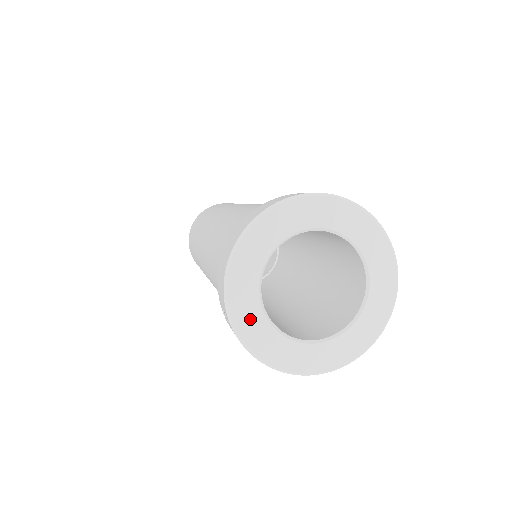
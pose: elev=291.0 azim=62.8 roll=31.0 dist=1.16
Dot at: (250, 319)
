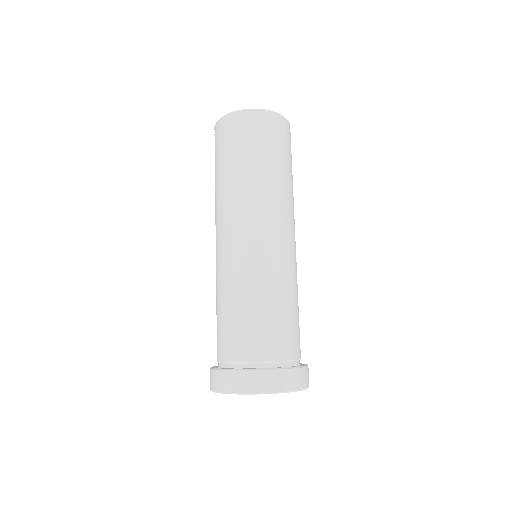
Dot at: occluded
